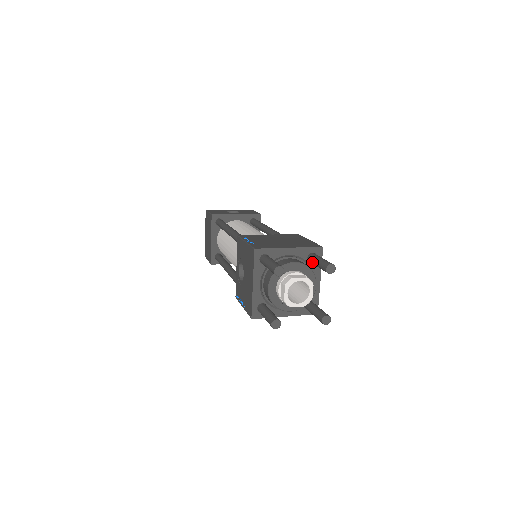
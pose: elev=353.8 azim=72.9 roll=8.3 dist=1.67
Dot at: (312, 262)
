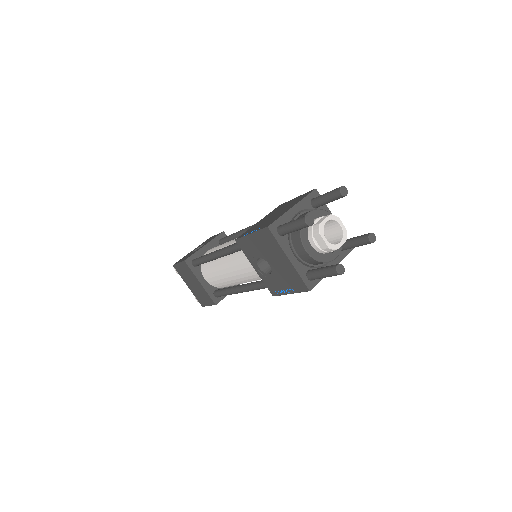
Dot at: (320, 204)
